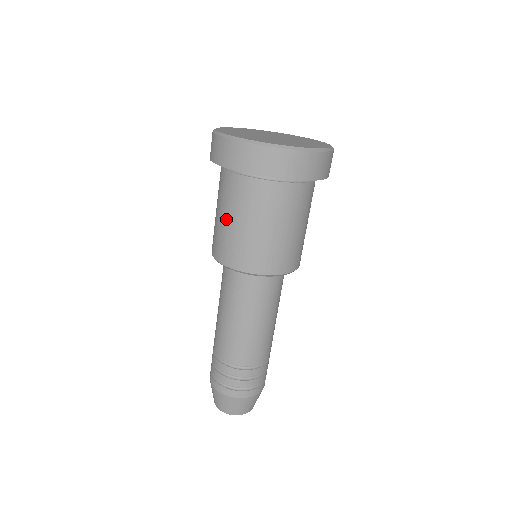
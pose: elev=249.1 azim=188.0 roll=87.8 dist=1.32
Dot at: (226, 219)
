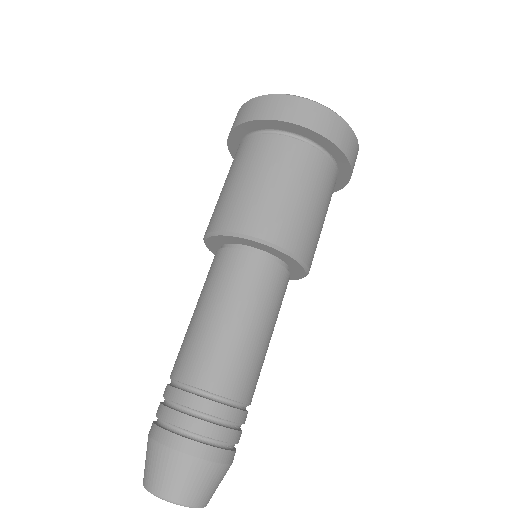
Dot at: (261, 181)
